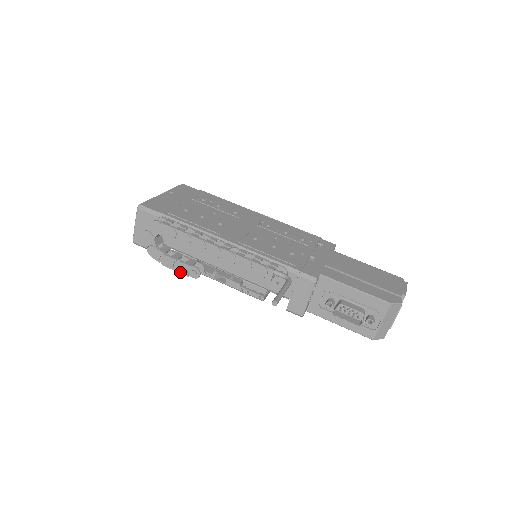
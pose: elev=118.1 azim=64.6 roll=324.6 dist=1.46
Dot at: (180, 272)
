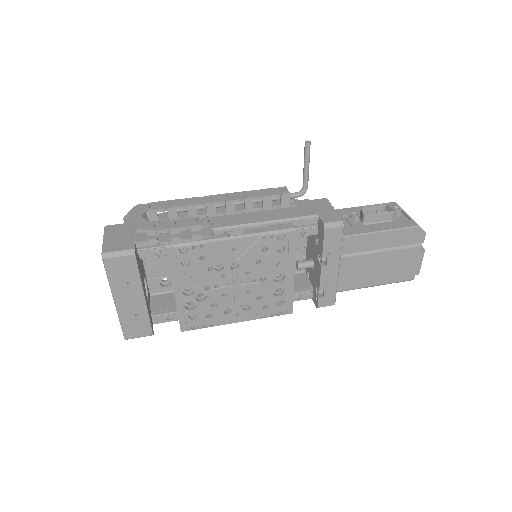
Dot at: (187, 226)
